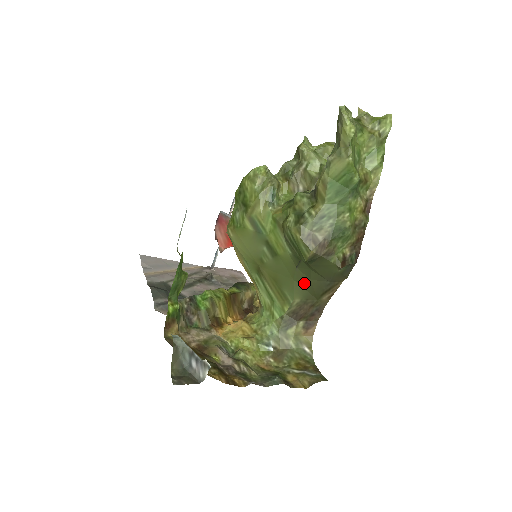
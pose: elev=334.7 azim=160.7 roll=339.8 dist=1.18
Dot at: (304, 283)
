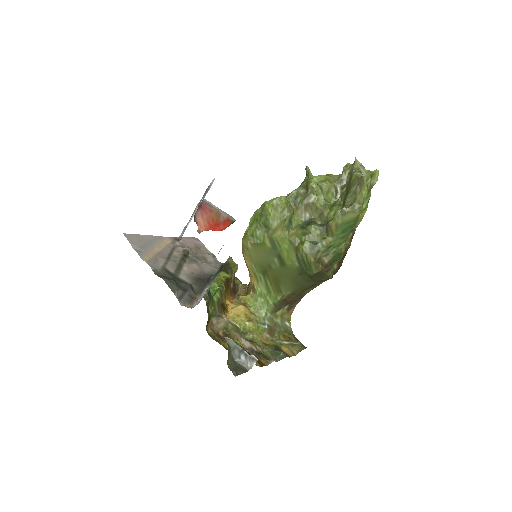
Dot at: (298, 283)
